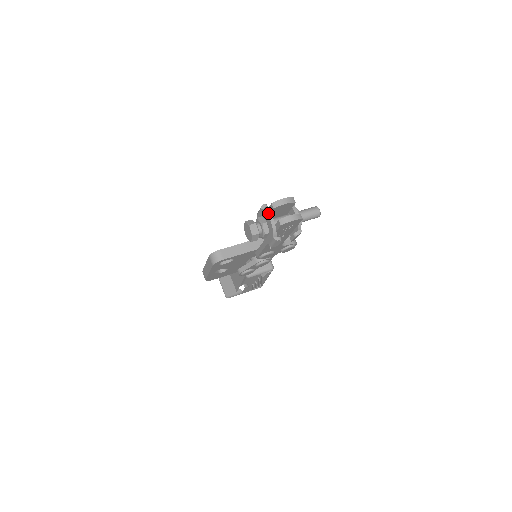
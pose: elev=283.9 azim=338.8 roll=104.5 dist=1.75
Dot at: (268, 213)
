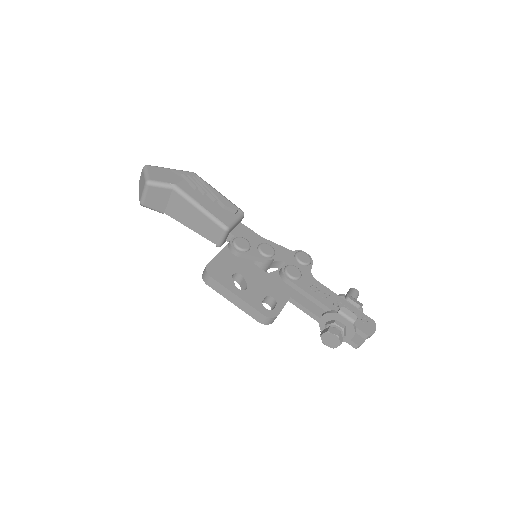
Dot at: occluded
